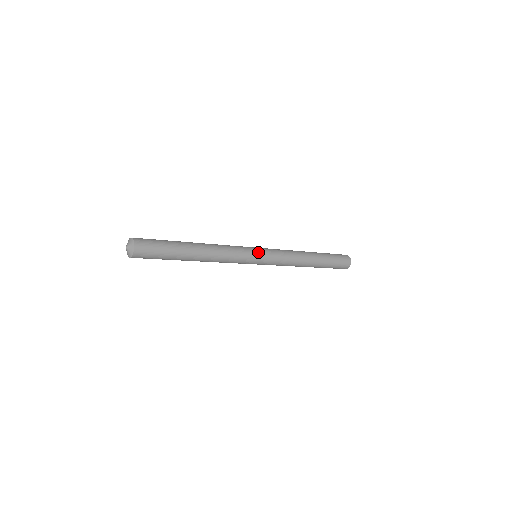
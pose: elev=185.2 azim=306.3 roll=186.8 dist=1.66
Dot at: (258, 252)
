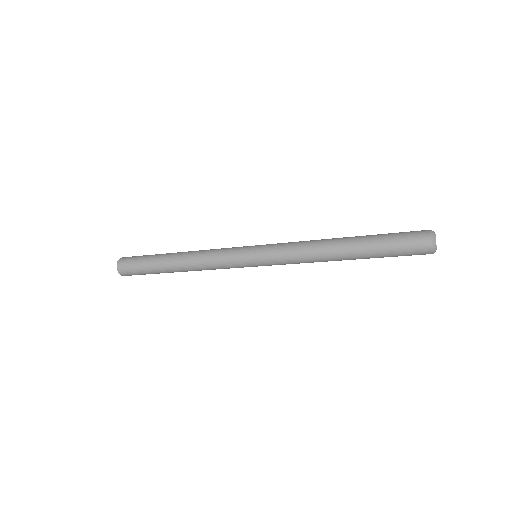
Dot at: (248, 252)
